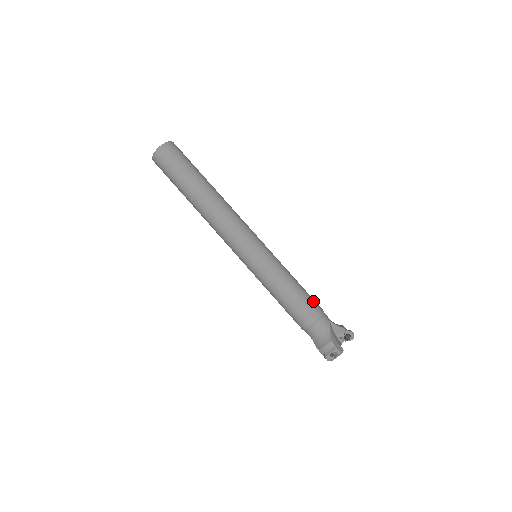
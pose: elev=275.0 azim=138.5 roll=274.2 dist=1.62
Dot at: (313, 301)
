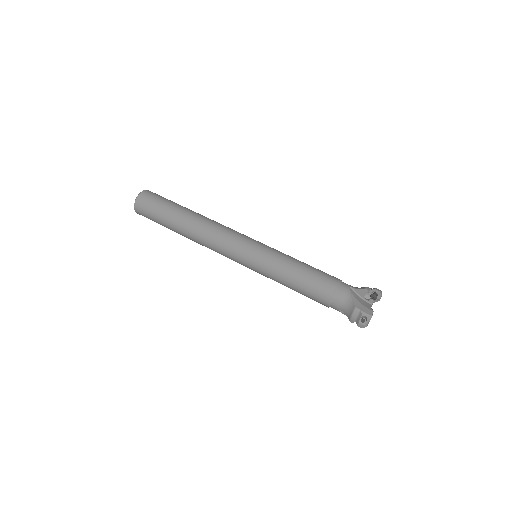
Dot at: (324, 275)
